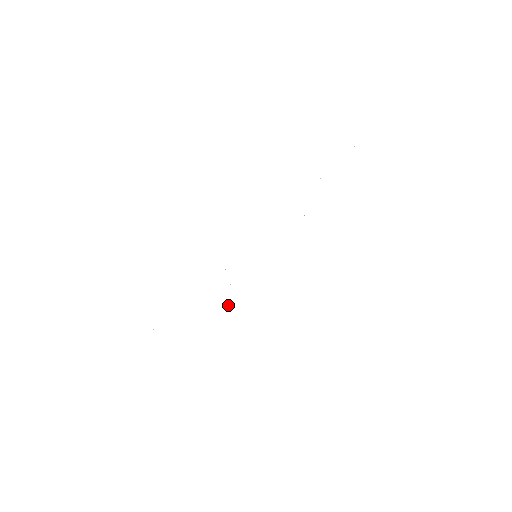
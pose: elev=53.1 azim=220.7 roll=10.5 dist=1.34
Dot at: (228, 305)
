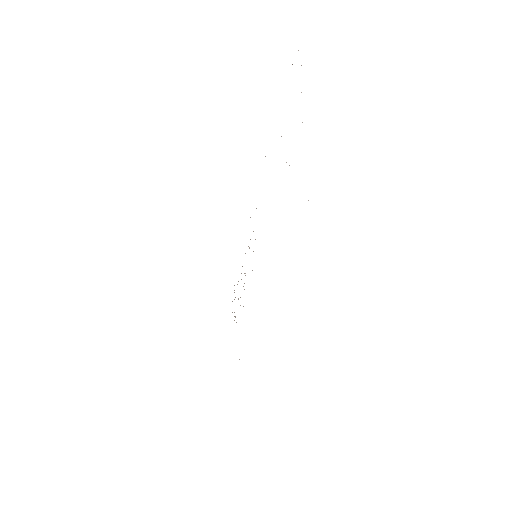
Dot at: occluded
